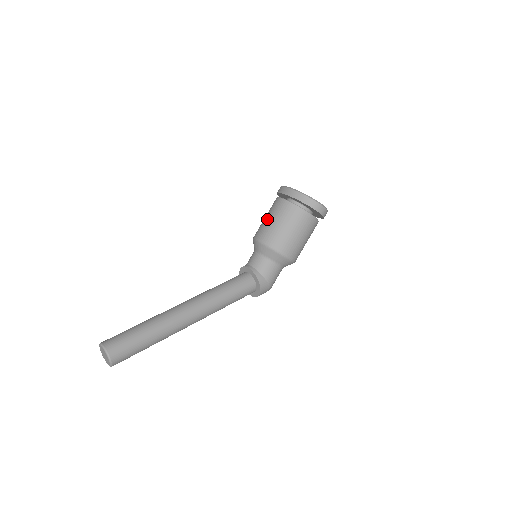
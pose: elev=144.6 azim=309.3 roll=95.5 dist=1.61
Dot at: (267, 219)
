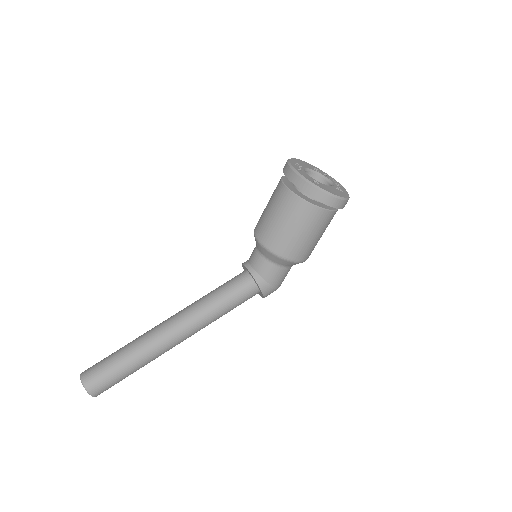
Dot at: (267, 211)
